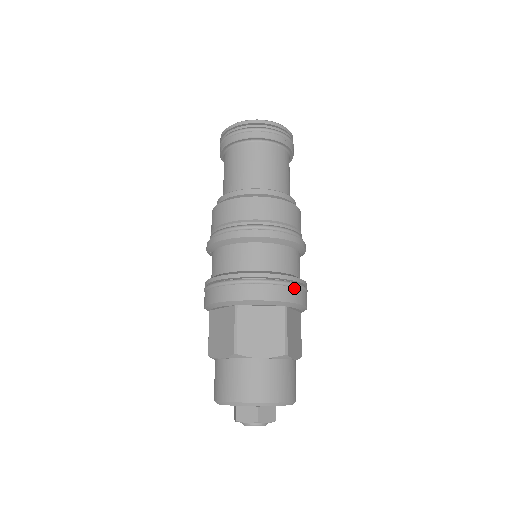
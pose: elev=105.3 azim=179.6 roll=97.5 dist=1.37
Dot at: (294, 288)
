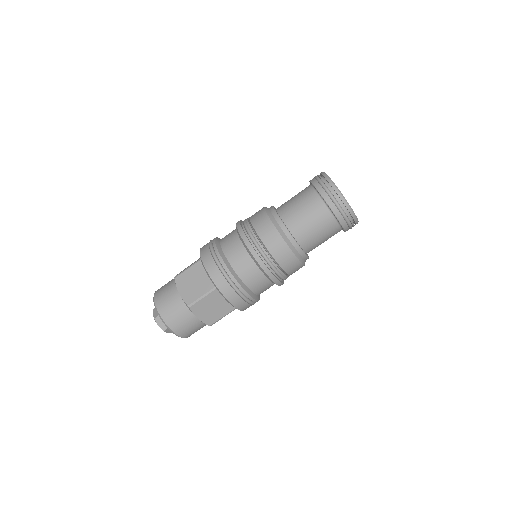
Dot at: (229, 285)
